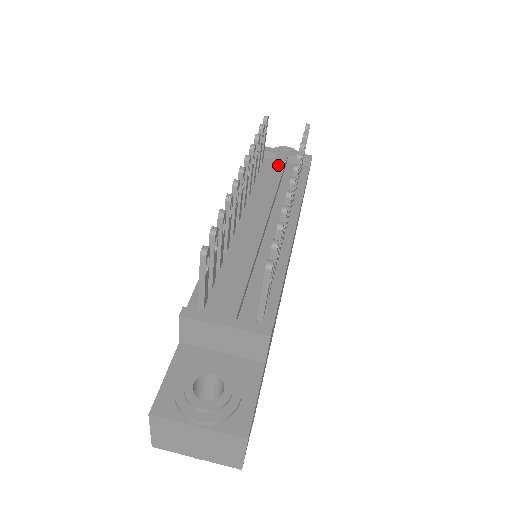
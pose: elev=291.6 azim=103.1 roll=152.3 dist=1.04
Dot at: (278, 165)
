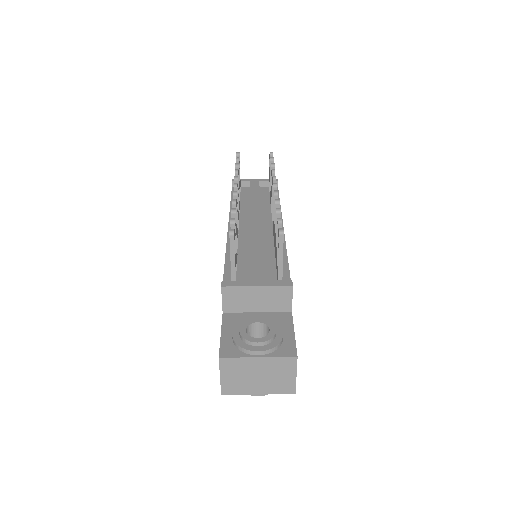
Dot at: (254, 188)
